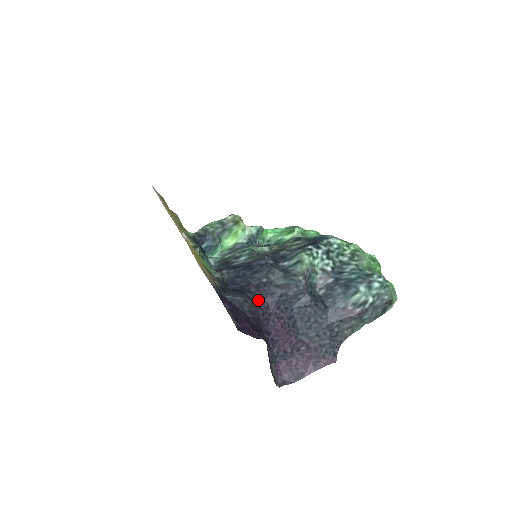
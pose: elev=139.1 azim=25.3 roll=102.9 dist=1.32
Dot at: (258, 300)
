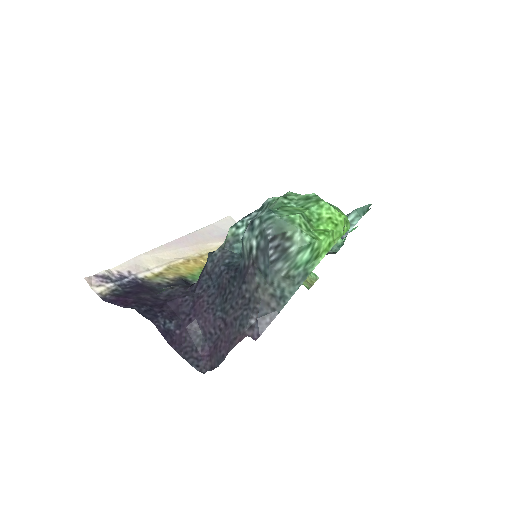
Dot at: (190, 286)
